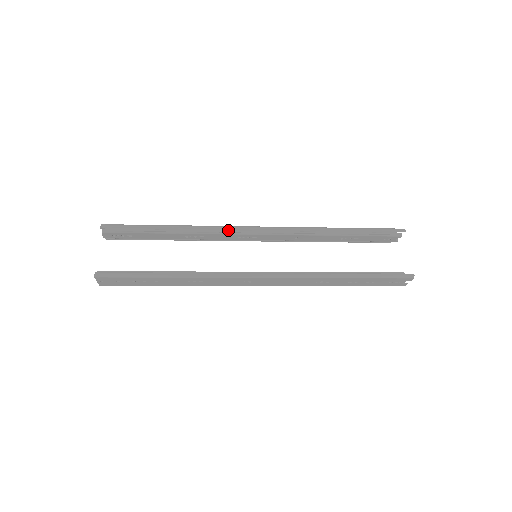
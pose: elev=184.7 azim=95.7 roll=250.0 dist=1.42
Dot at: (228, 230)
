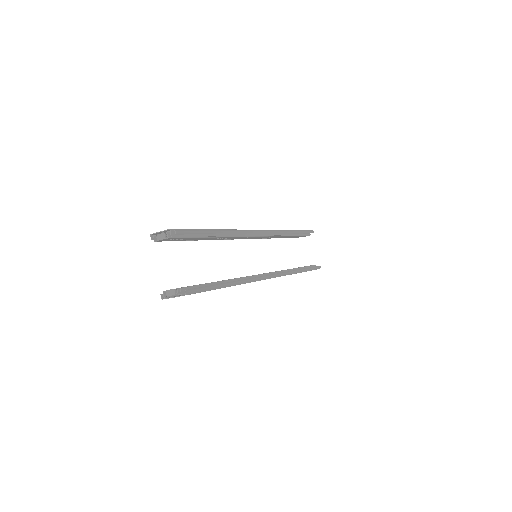
Dot at: (247, 234)
